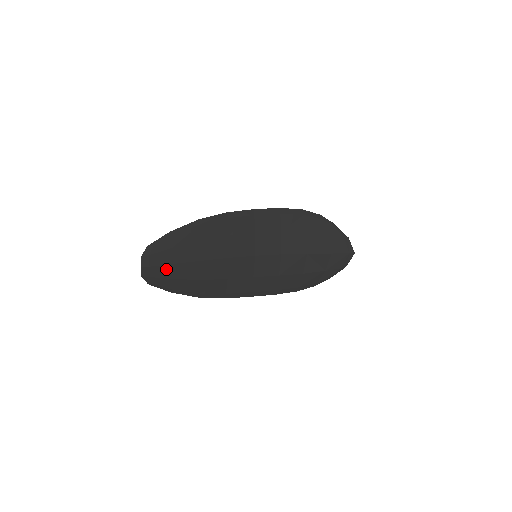
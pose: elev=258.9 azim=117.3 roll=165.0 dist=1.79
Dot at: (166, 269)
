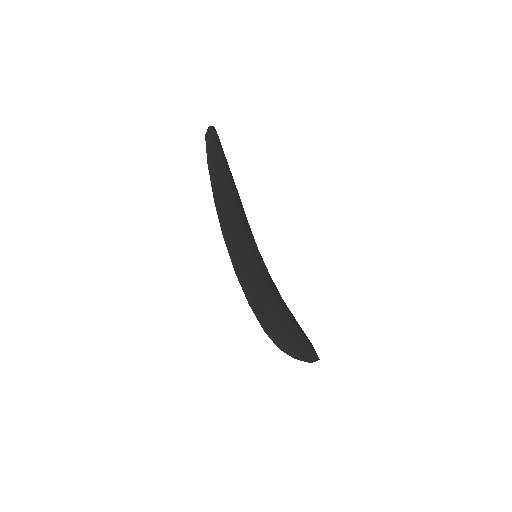
Dot at: (219, 153)
